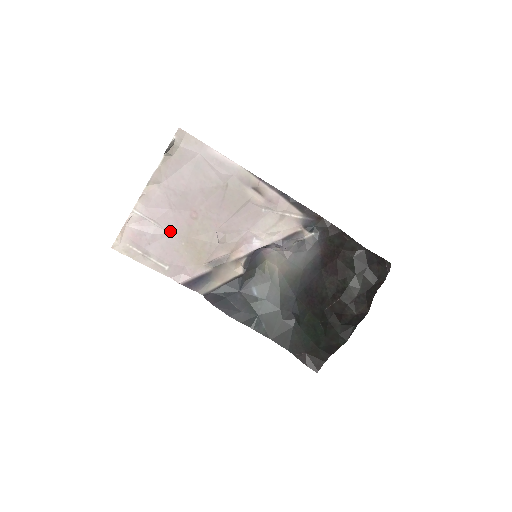
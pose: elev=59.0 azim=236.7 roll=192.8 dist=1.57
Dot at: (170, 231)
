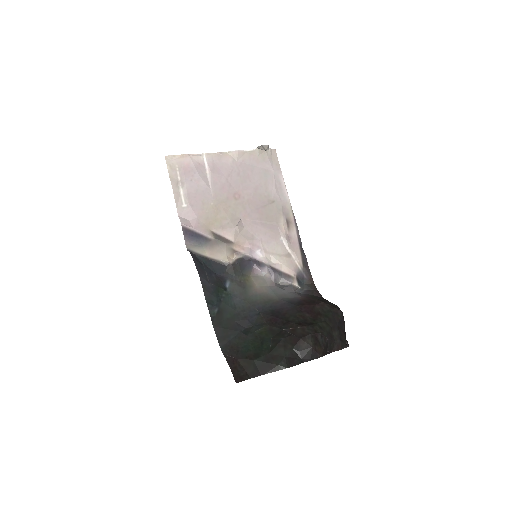
Dot at: (212, 188)
